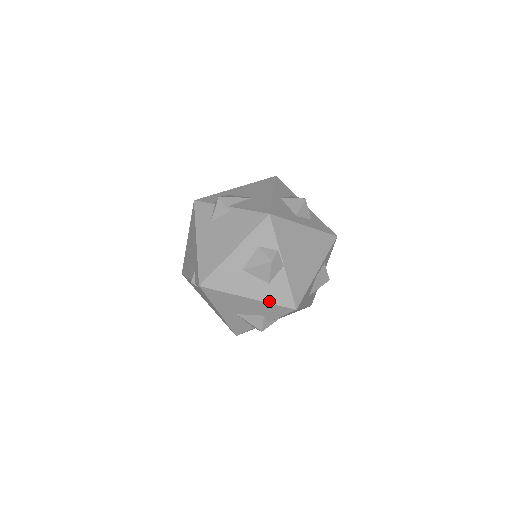
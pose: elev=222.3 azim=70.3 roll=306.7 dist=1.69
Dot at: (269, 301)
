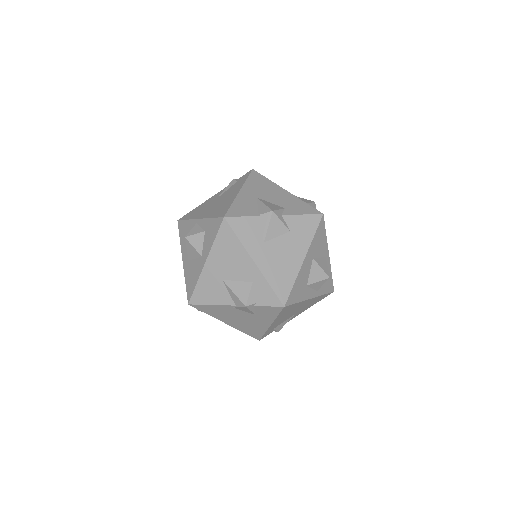
Dot at: (302, 201)
